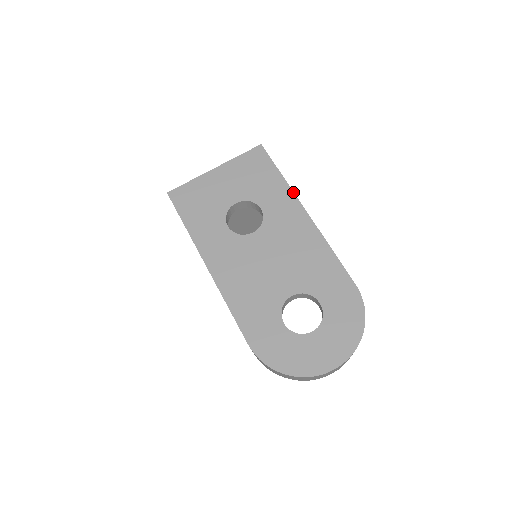
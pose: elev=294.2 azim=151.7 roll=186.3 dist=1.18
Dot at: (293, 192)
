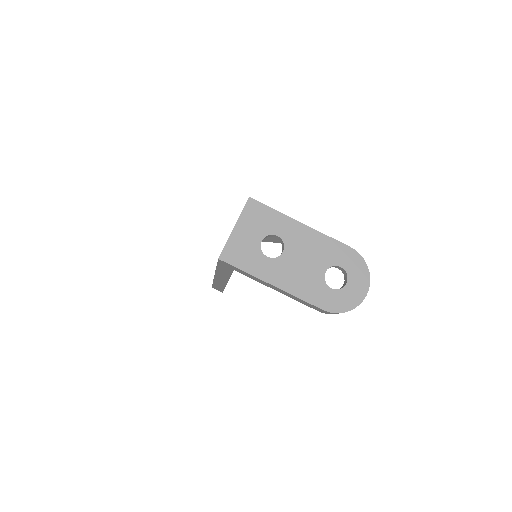
Dot at: (287, 216)
